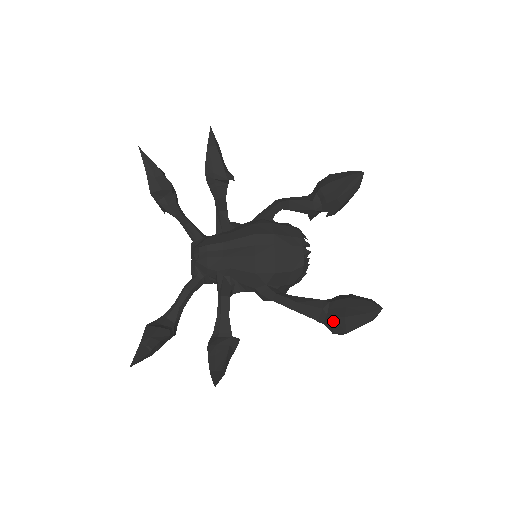
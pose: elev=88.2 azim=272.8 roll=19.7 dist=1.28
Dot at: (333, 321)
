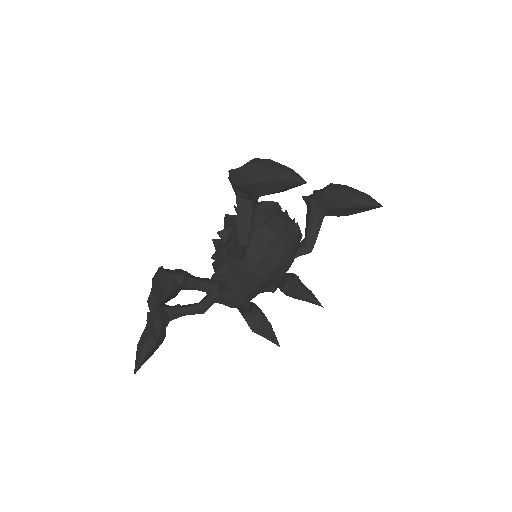
Dot at: (338, 215)
